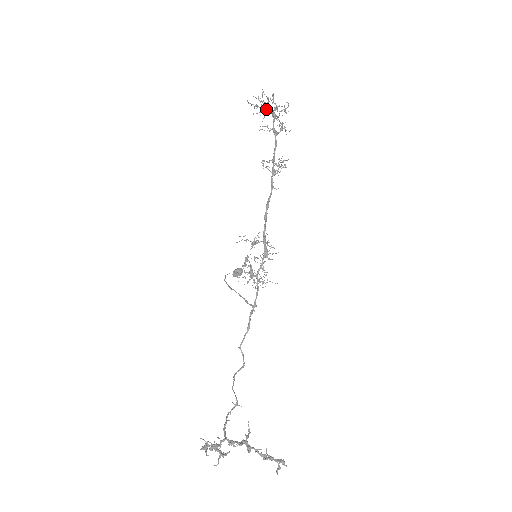
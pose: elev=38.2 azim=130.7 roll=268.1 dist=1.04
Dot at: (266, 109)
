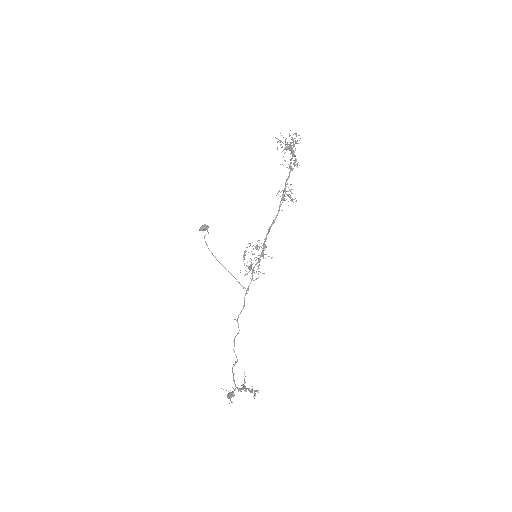
Dot at: (289, 149)
